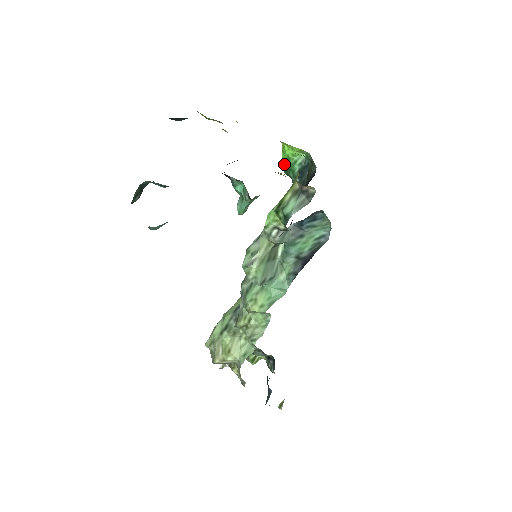
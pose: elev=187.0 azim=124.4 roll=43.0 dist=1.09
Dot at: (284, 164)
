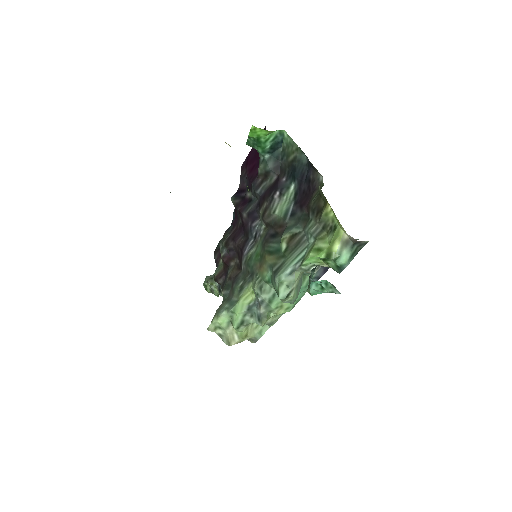
Dot at: (248, 138)
